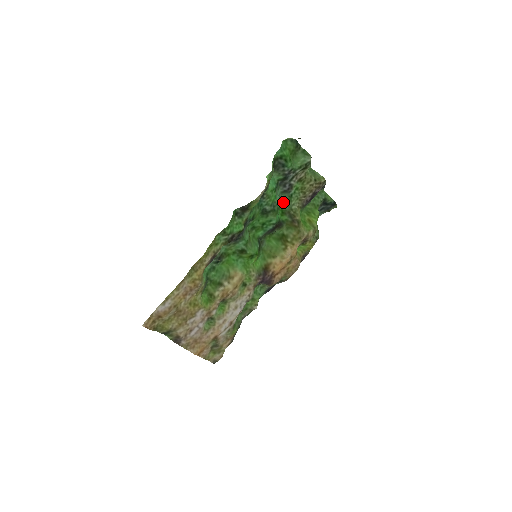
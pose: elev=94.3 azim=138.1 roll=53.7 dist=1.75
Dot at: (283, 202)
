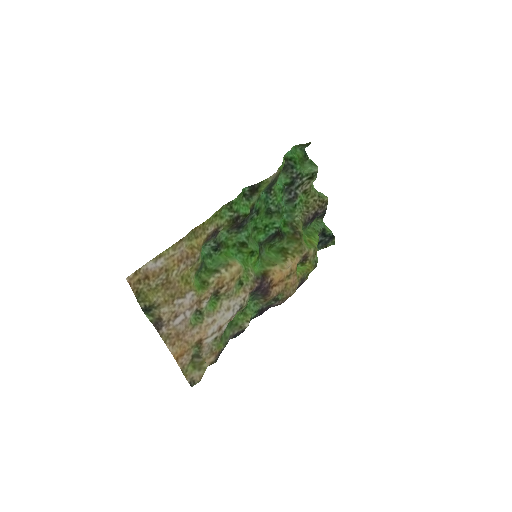
Dot at: (286, 213)
